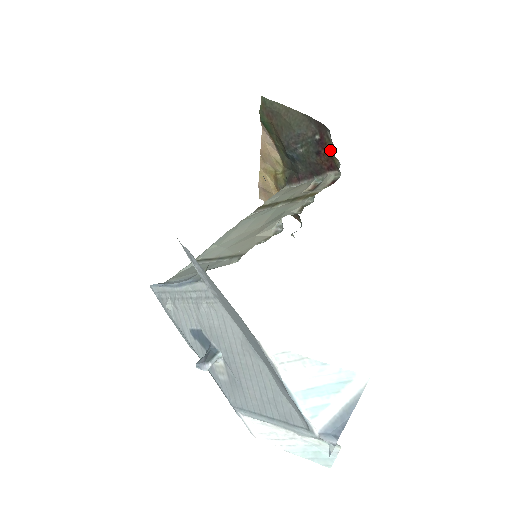
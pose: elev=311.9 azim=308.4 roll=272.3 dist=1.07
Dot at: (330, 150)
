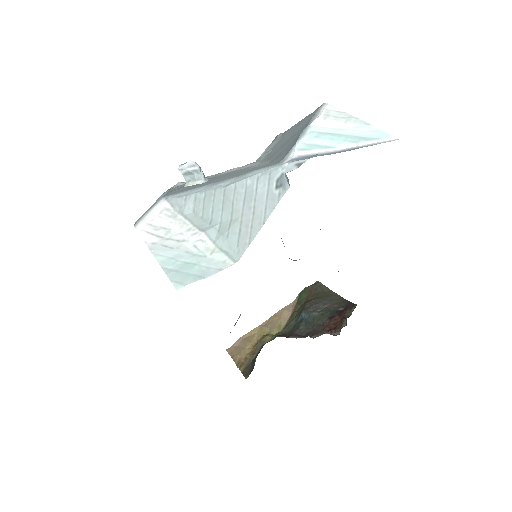
Dot at: (345, 317)
